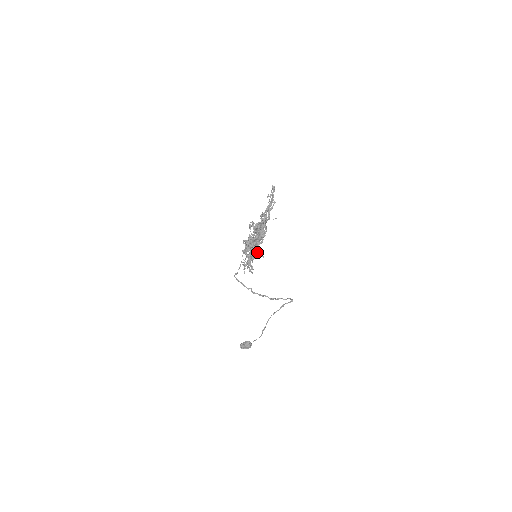
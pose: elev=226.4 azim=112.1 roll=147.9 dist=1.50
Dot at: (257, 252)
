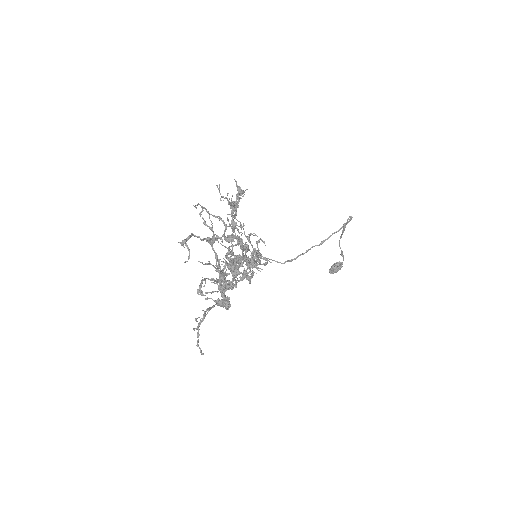
Dot at: (254, 250)
